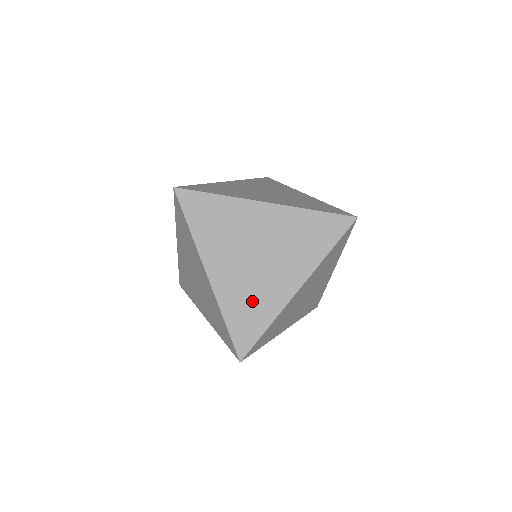
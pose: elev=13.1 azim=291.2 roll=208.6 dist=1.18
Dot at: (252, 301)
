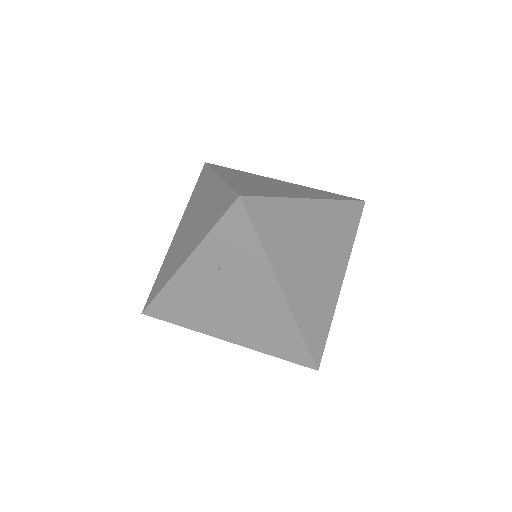
Dot at: (262, 189)
